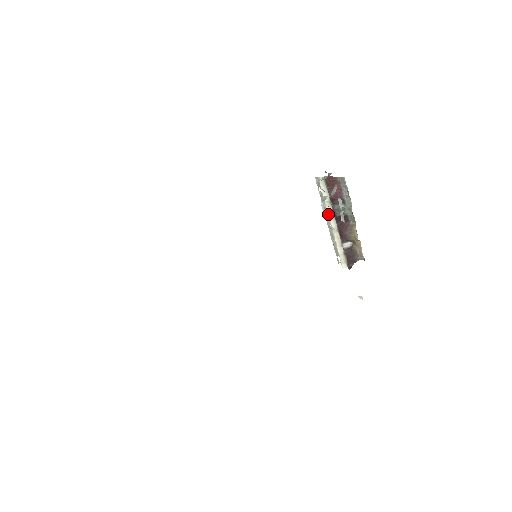
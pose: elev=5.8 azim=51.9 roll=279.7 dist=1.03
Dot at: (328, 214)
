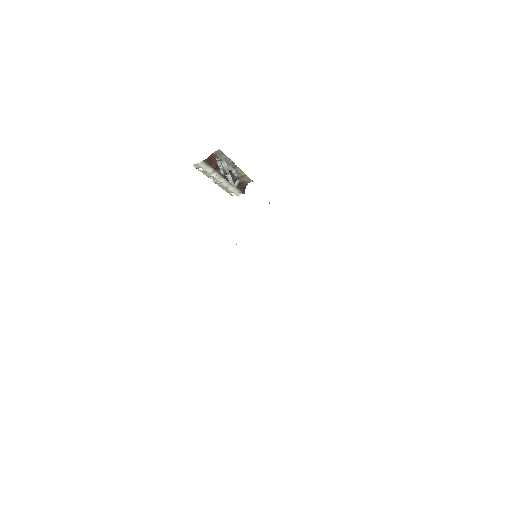
Dot at: (215, 178)
